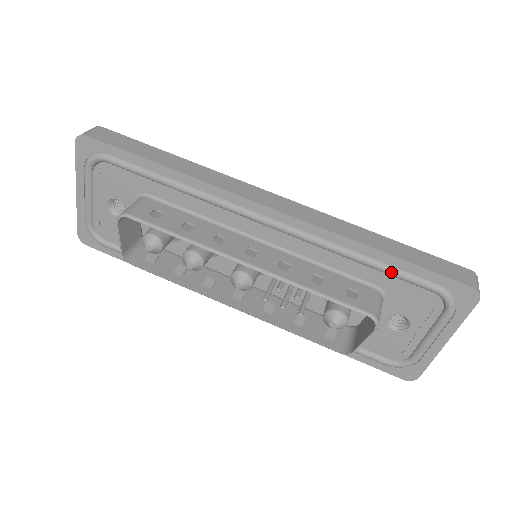
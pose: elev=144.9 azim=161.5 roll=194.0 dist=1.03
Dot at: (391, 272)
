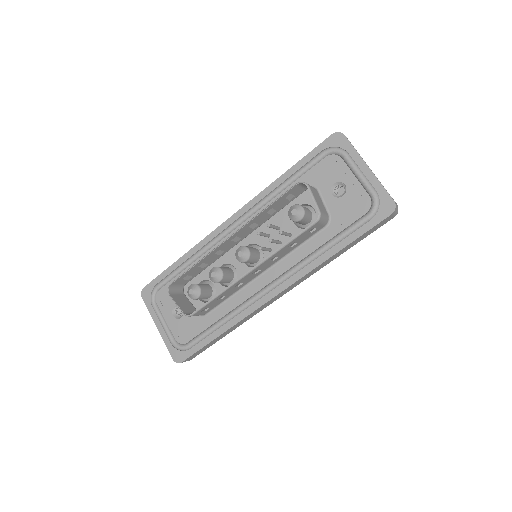
Dot at: (298, 173)
